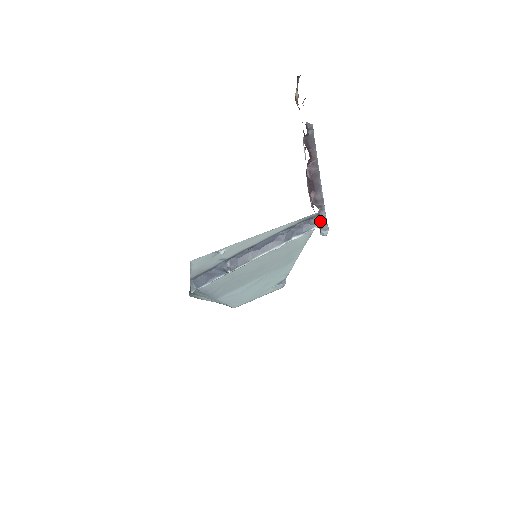
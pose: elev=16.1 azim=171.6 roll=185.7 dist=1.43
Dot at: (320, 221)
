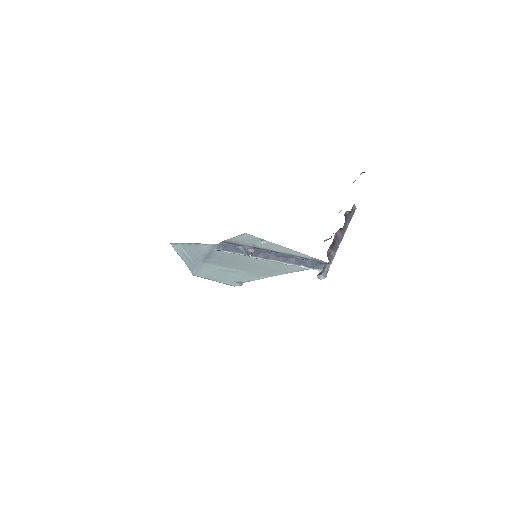
Dot at: (323, 268)
